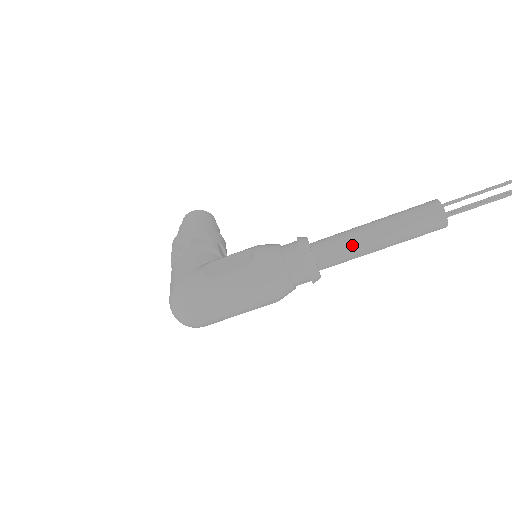
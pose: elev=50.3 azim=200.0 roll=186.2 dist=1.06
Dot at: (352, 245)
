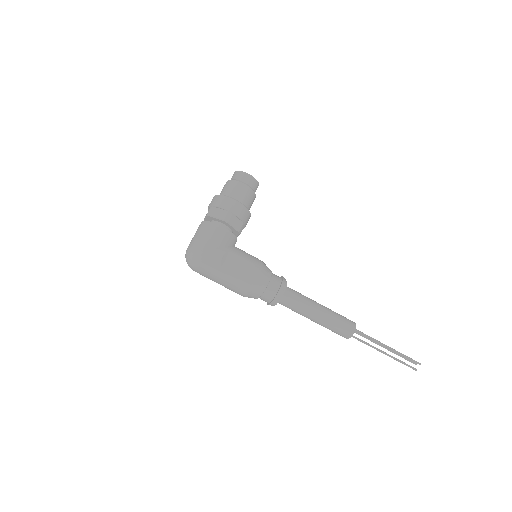
Dot at: (301, 311)
